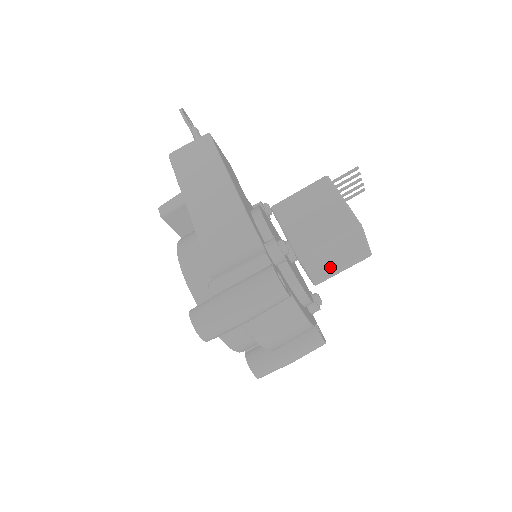
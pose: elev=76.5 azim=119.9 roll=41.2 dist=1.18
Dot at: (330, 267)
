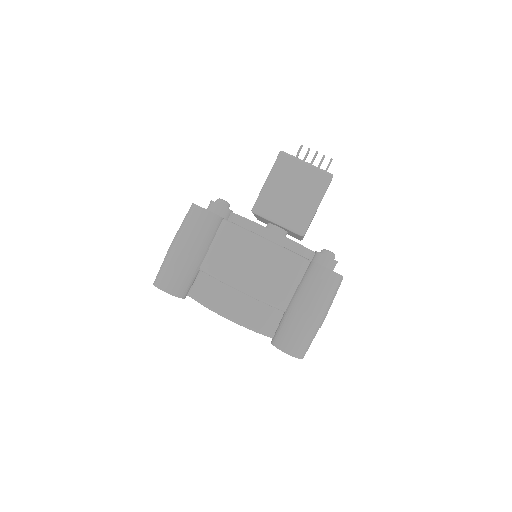
Dot at: (295, 206)
